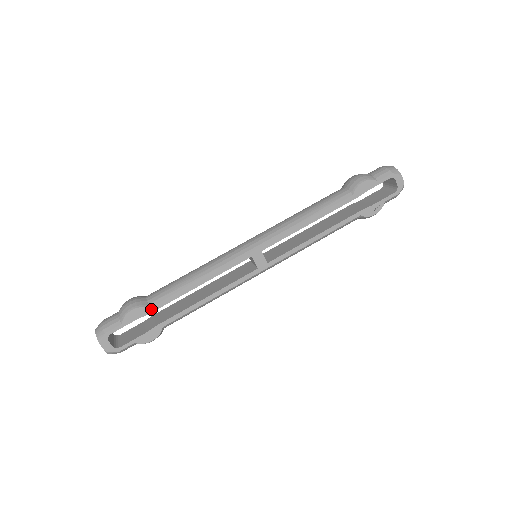
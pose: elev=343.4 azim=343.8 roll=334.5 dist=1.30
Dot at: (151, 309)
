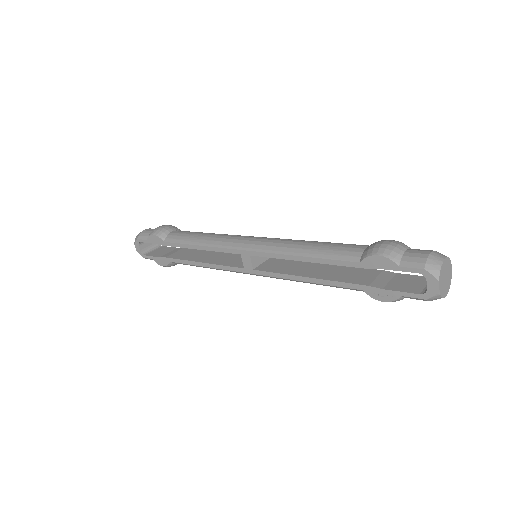
Dot at: (164, 243)
